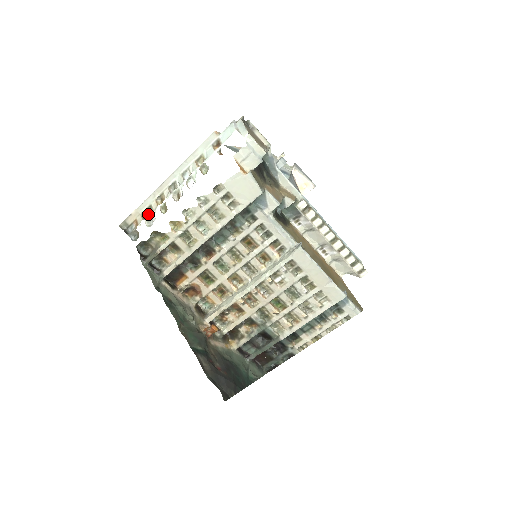
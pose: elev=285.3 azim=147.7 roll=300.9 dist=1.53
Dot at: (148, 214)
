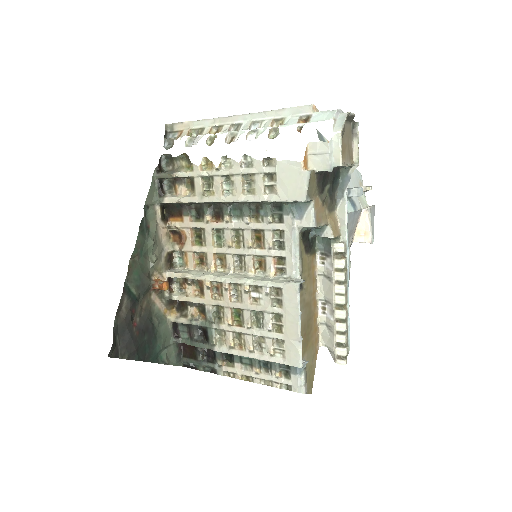
Dot at: (196, 134)
